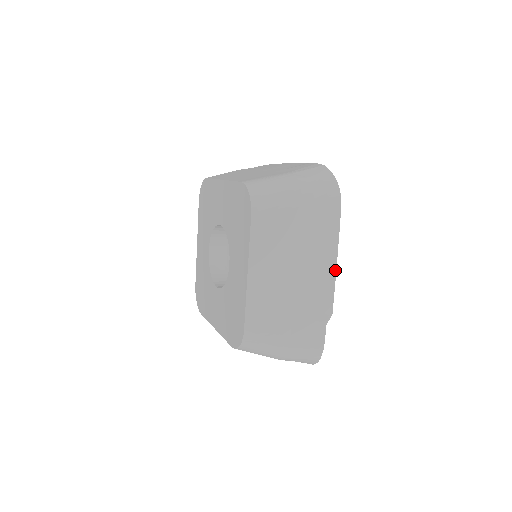
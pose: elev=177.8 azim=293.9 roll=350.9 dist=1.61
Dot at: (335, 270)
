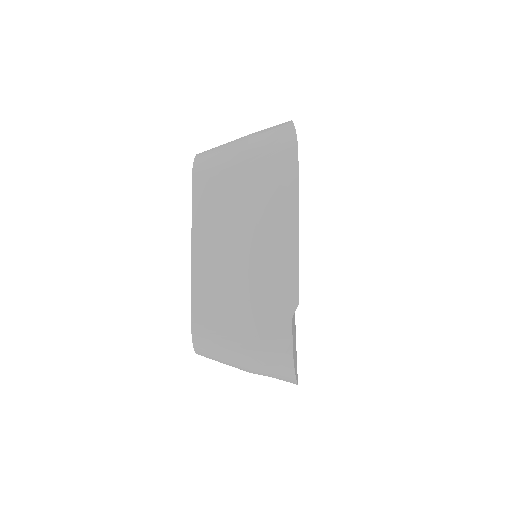
Dot at: (297, 241)
